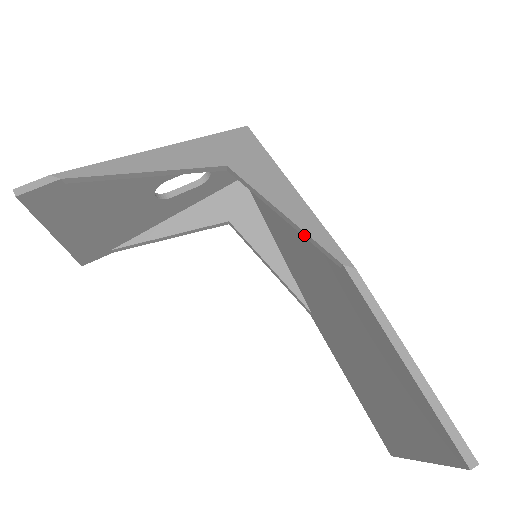
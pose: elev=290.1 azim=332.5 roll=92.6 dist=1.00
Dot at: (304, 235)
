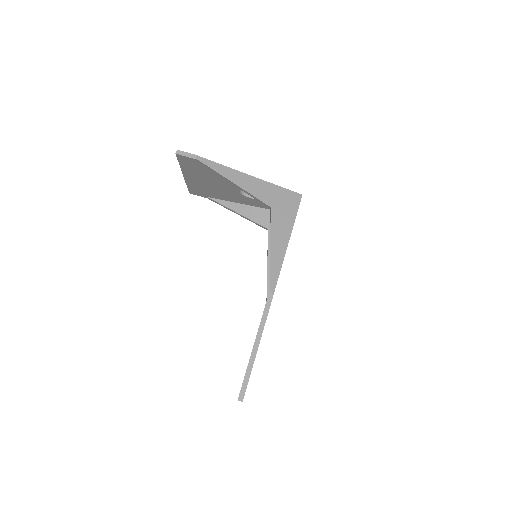
Dot at: (270, 264)
